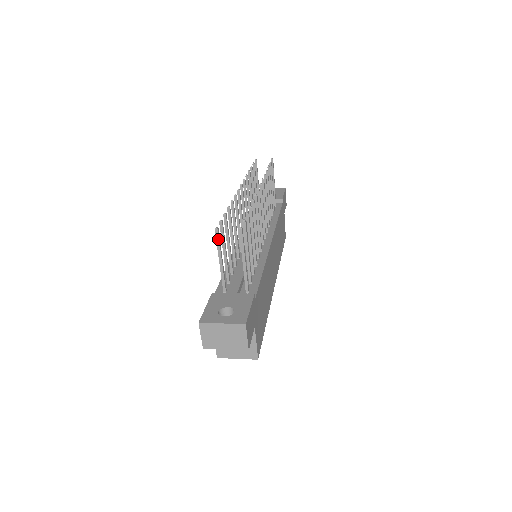
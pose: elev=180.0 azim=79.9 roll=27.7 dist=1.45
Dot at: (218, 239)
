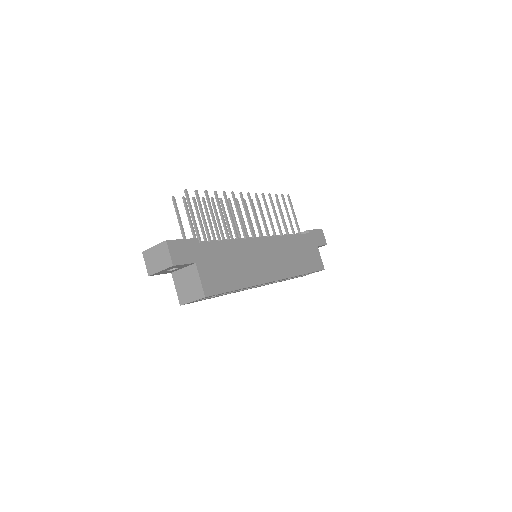
Dot at: (175, 205)
